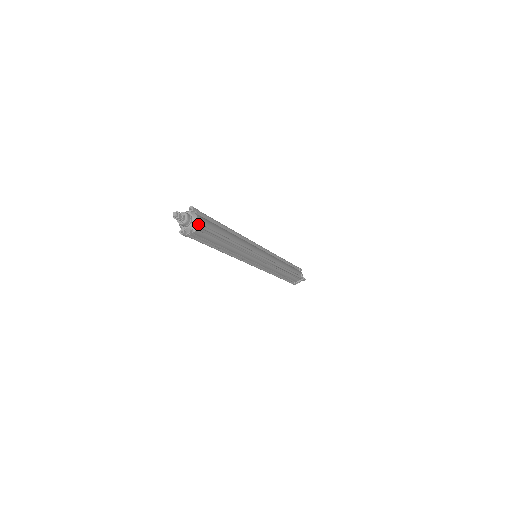
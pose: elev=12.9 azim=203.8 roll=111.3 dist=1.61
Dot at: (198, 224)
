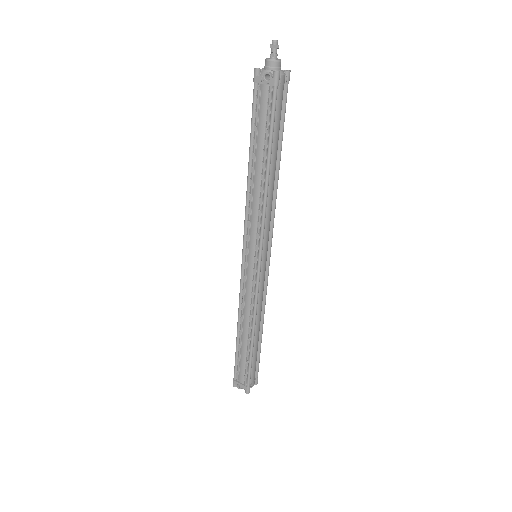
Dot at: (278, 72)
